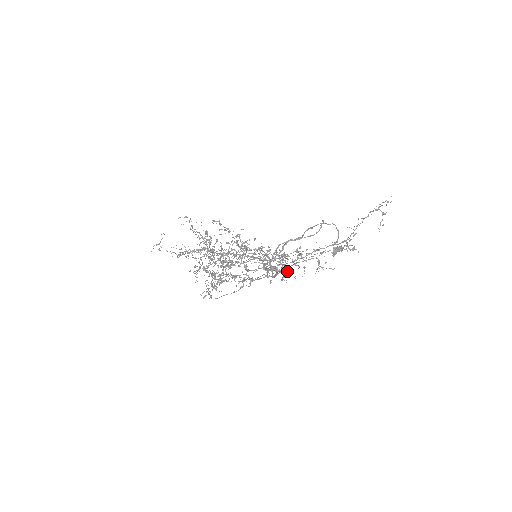
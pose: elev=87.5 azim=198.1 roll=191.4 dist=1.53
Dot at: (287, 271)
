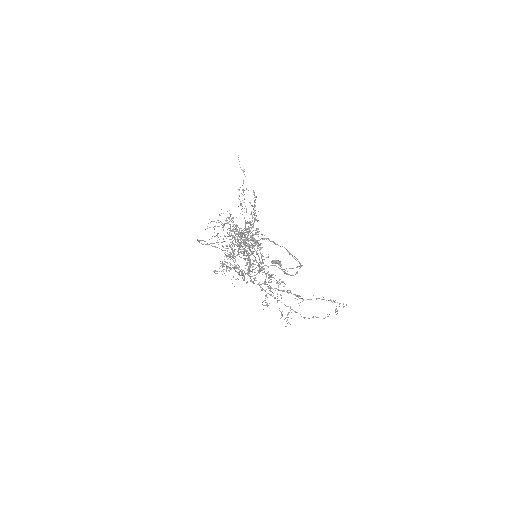
Dot at: (267, 297)
